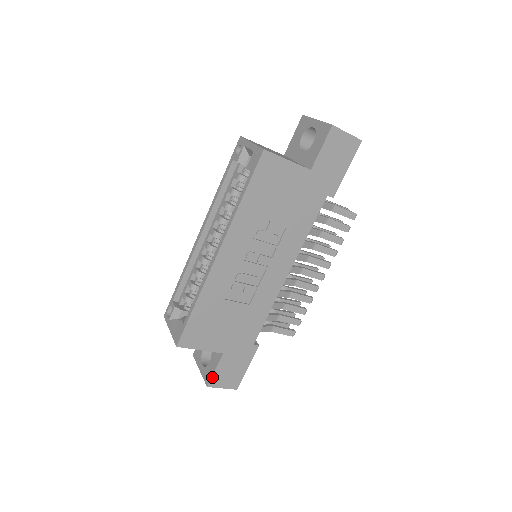
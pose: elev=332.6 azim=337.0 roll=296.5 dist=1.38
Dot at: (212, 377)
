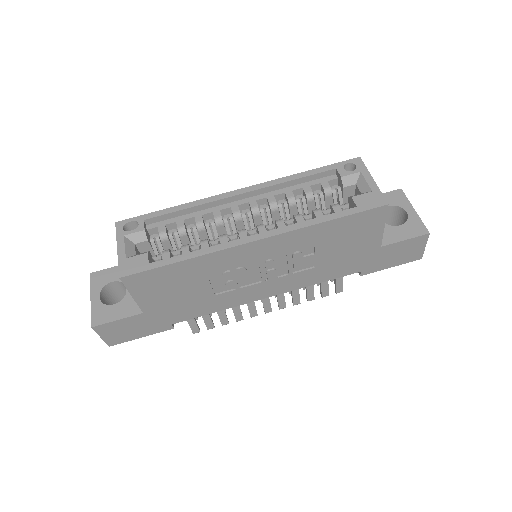
Dot at: (107, 323)
